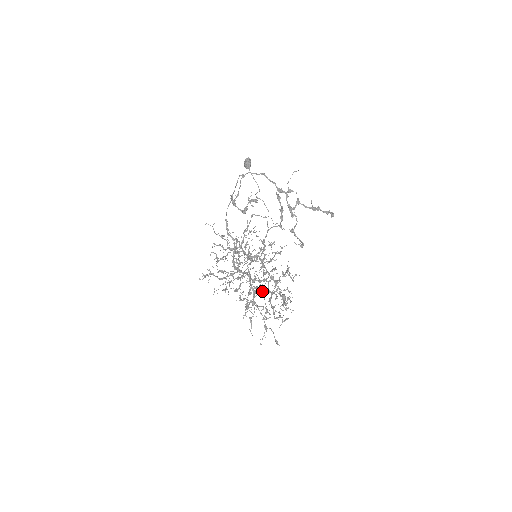
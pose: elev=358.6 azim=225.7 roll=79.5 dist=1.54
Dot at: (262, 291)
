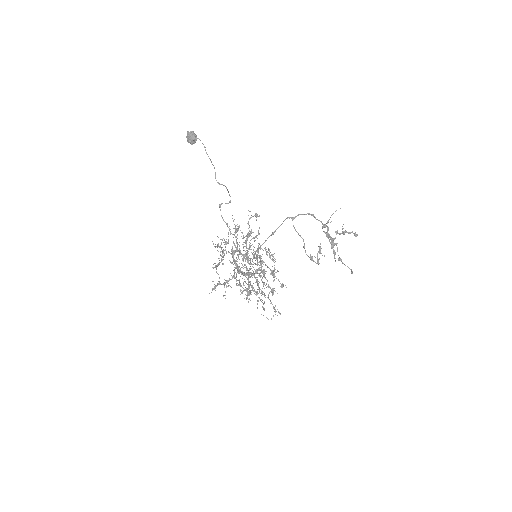
Dot at: (262, 281)
